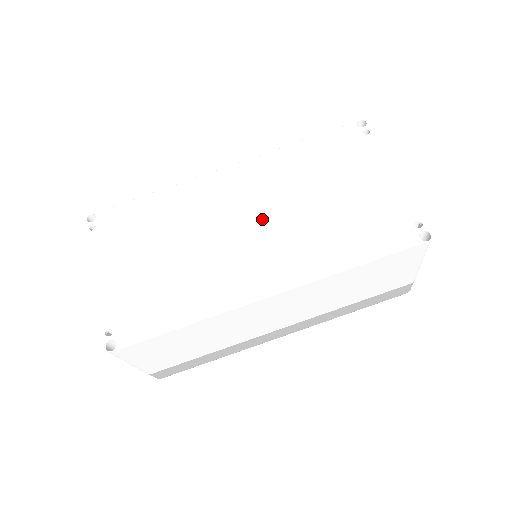
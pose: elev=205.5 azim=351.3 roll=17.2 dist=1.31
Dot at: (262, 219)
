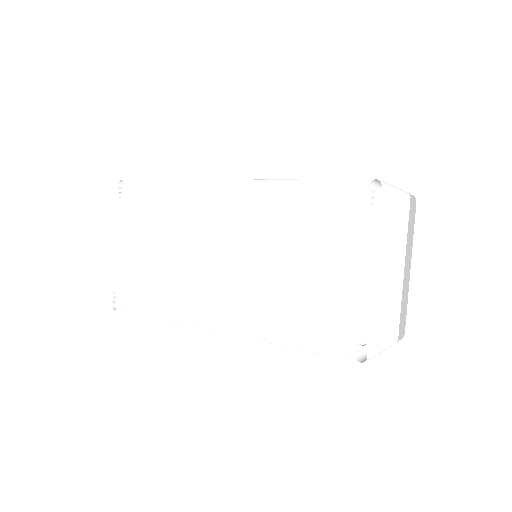
Dot at: (236, 256)
